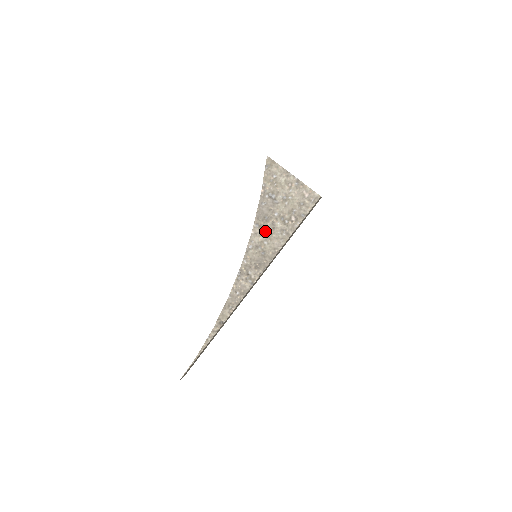
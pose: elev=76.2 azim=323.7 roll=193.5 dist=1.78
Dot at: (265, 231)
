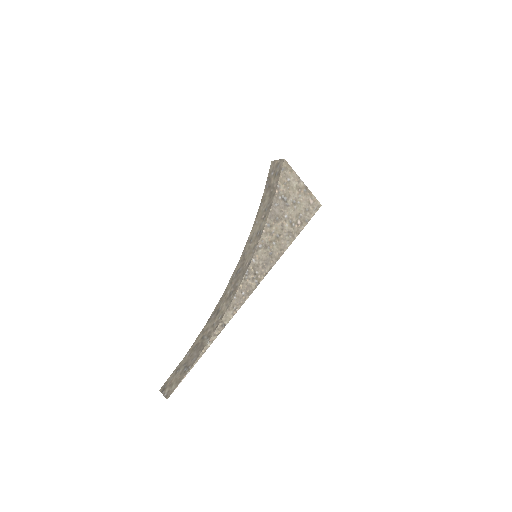
Dot at: (275, 232)
